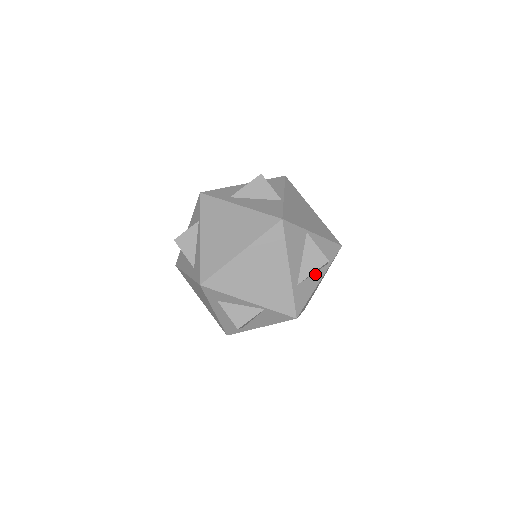
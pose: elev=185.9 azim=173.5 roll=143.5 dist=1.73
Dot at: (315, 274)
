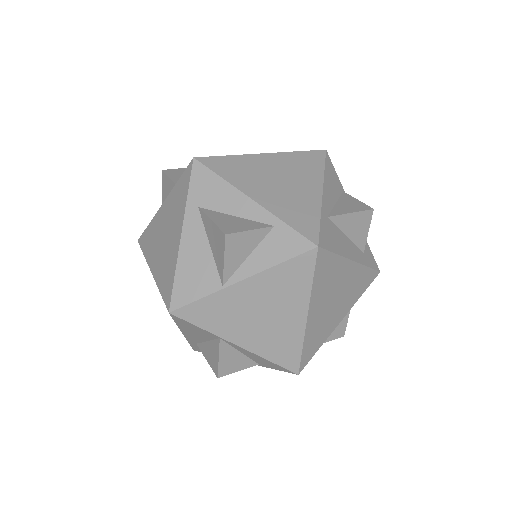
Dot at: occluded
